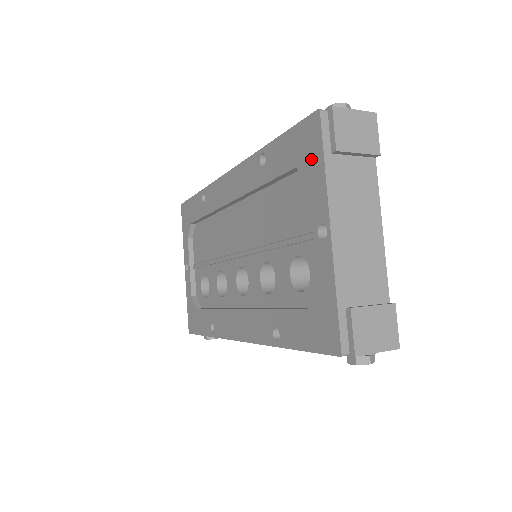
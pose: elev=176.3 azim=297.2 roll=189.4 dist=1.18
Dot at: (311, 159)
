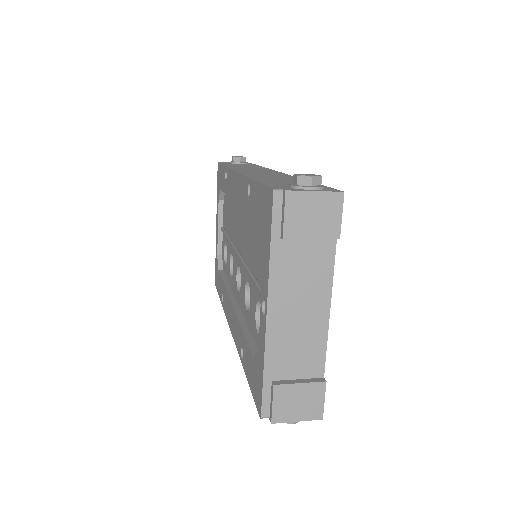
Dot at: (265, 233)
